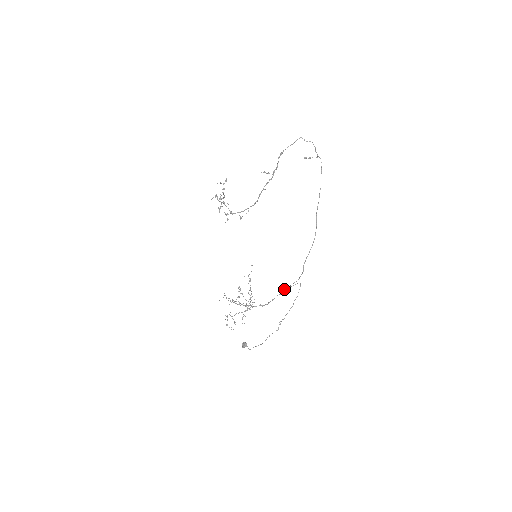
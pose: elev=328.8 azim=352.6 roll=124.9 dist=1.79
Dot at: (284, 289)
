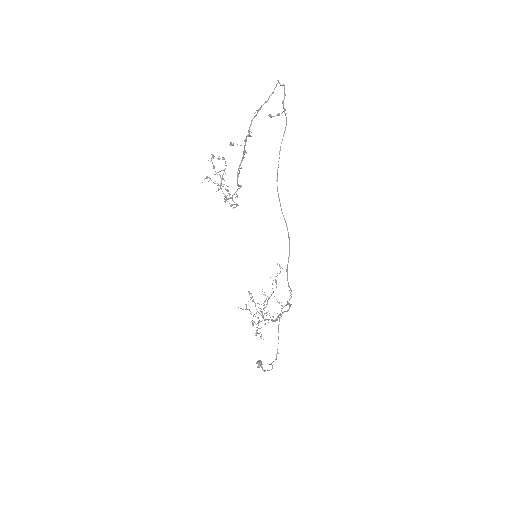
Dot at: occluded
